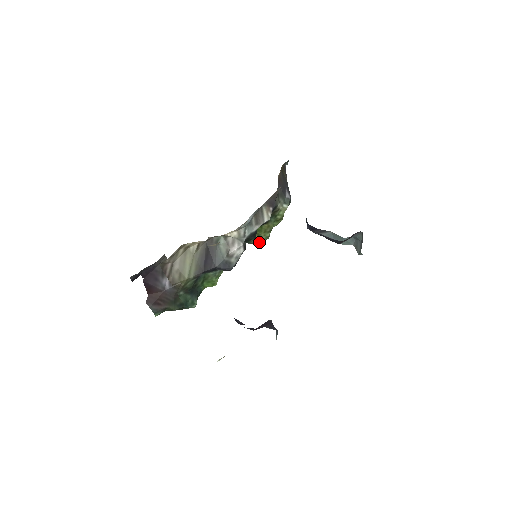
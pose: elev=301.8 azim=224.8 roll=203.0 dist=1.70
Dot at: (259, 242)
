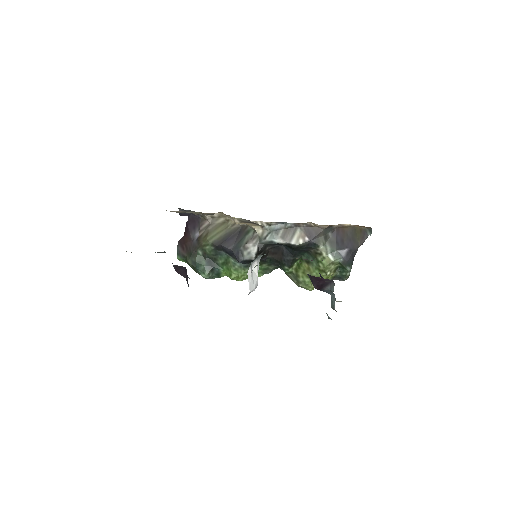
Dot at: (296, 282)
